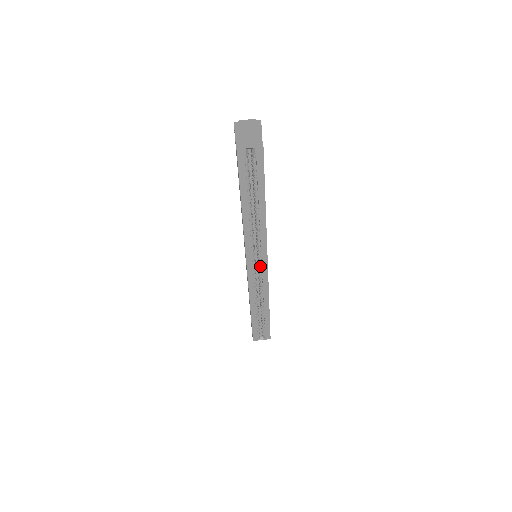
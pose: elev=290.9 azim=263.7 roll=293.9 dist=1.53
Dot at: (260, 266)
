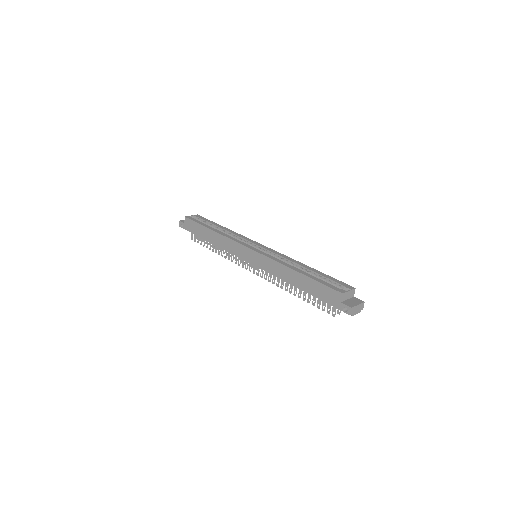
Dot at: (261, 249)
